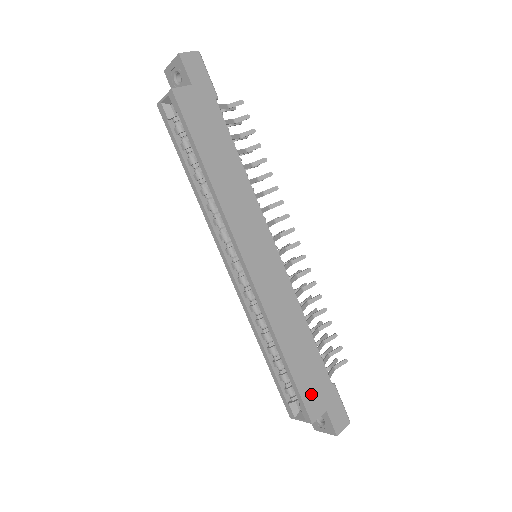
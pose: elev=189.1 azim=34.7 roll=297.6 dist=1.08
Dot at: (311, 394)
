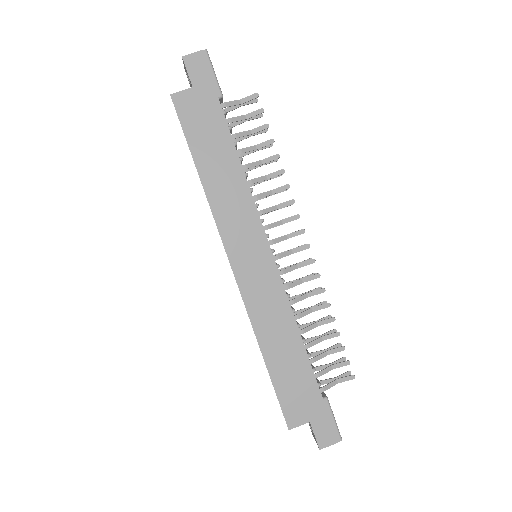
Dot at: (292, 402)
